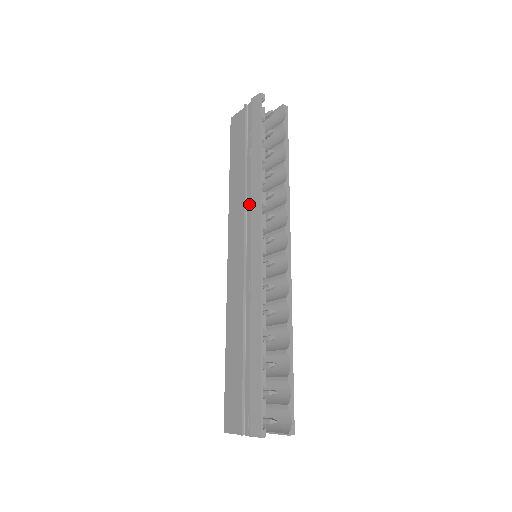
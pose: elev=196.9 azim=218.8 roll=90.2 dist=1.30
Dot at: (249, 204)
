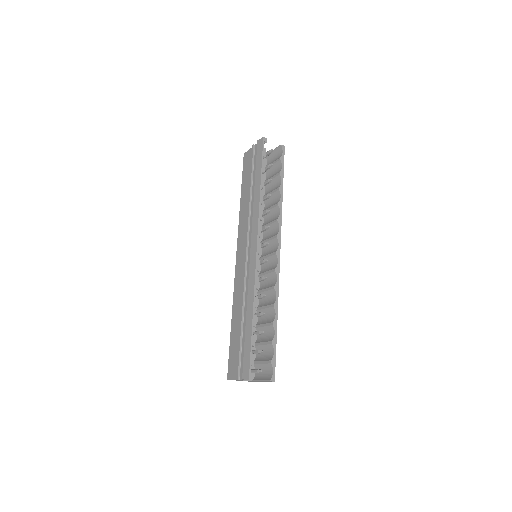
Dot at: occluded
